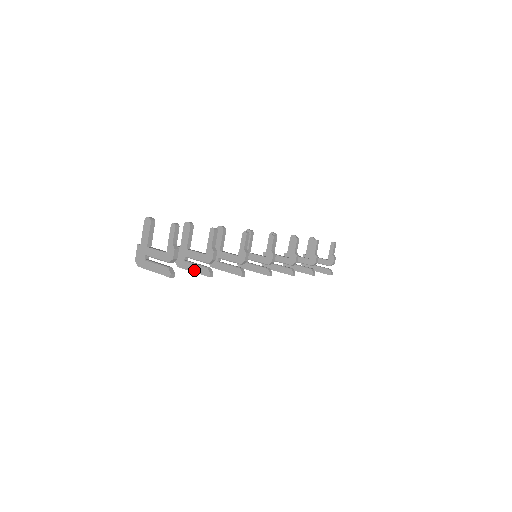
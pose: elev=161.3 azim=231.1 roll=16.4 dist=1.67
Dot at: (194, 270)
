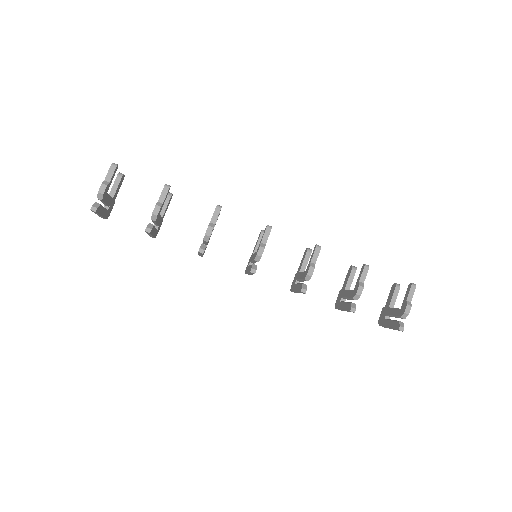
Dot at: occluded
